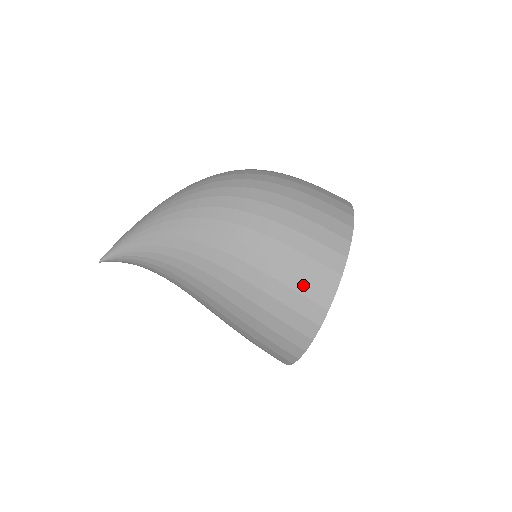
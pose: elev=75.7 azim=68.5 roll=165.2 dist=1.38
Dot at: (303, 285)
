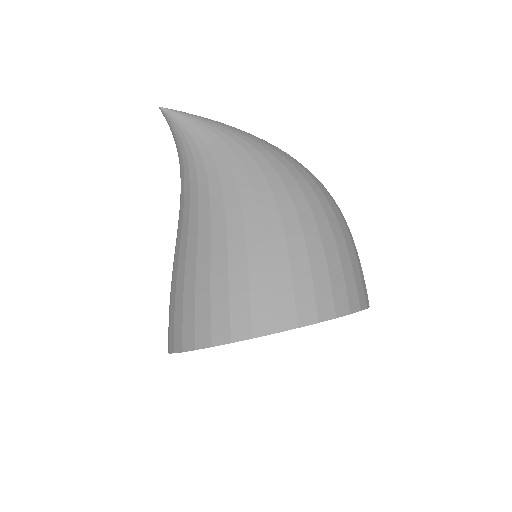
Dot at: (303, 285)
